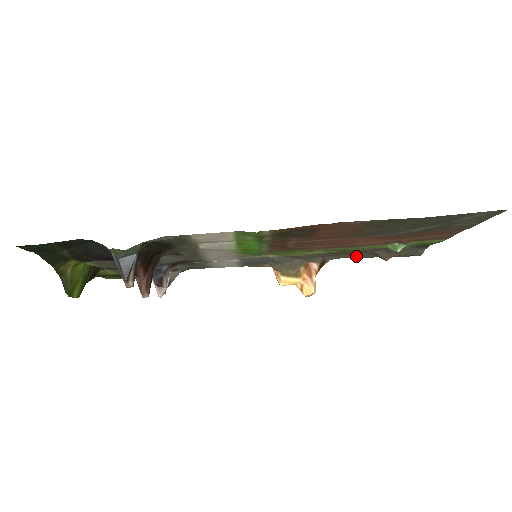
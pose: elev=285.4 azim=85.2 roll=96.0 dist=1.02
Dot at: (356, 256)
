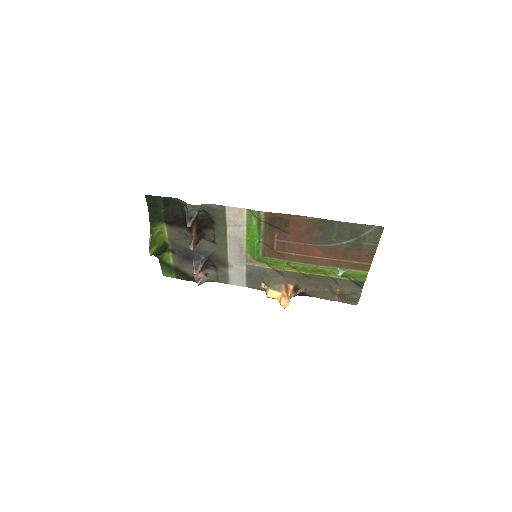
Dot at: (320, 295)
